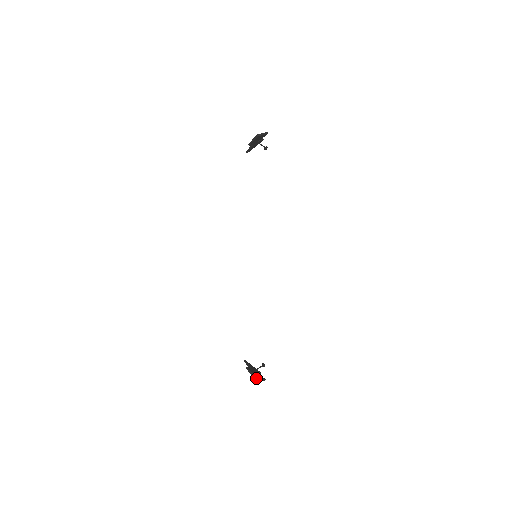
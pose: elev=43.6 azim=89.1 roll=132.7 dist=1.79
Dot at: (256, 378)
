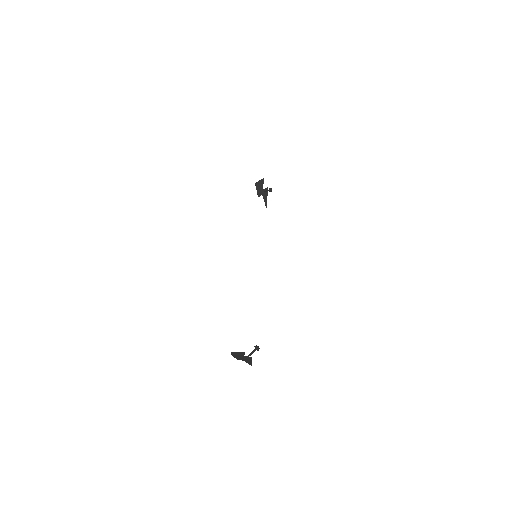
Dot at: (233, 354)
